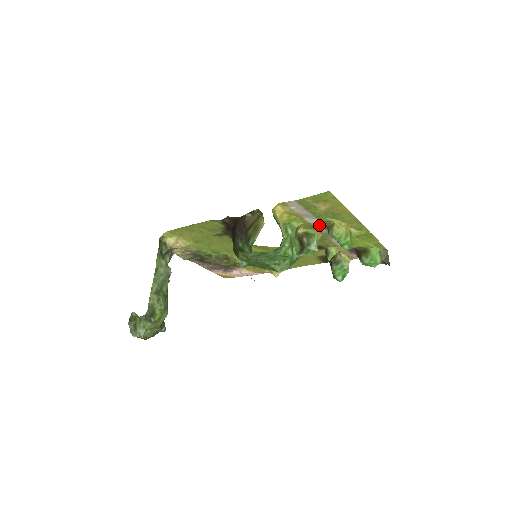
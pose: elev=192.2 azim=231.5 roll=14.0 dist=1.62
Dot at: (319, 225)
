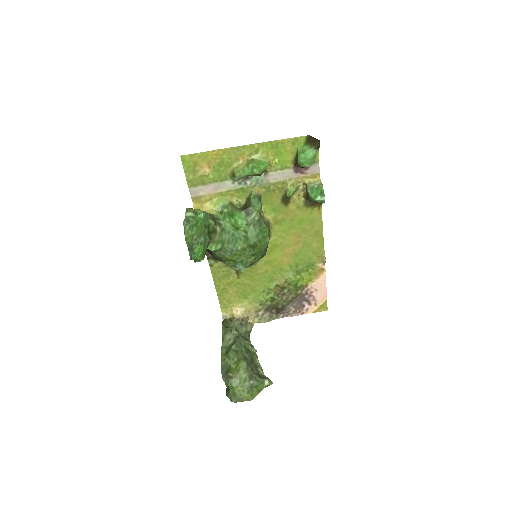
Dot at: (238, 184)
